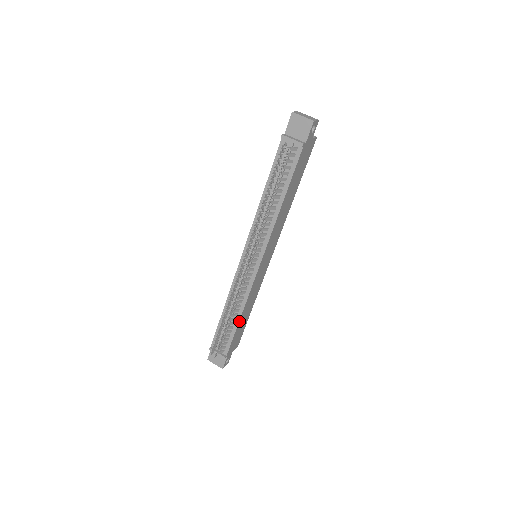
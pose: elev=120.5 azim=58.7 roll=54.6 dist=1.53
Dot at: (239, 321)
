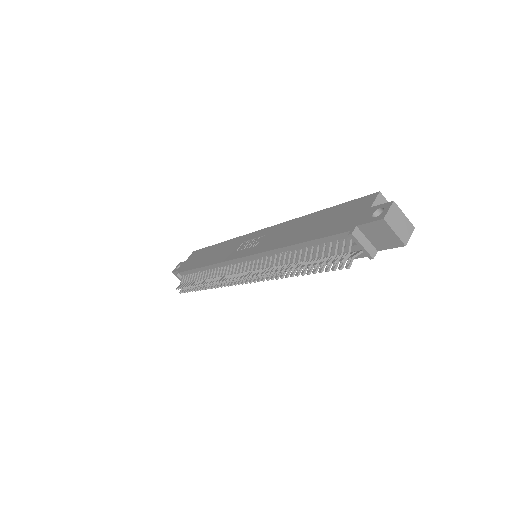
Dot at: occluded
